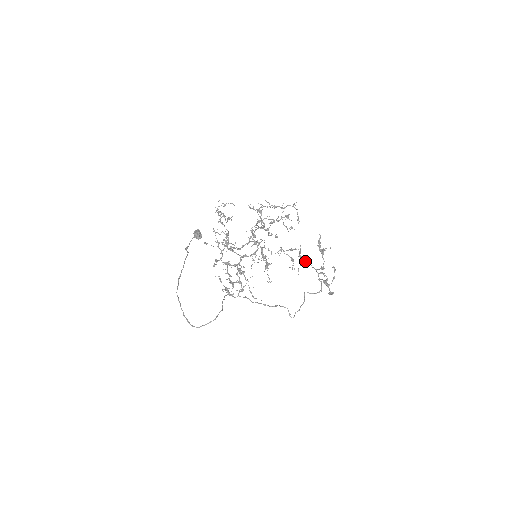
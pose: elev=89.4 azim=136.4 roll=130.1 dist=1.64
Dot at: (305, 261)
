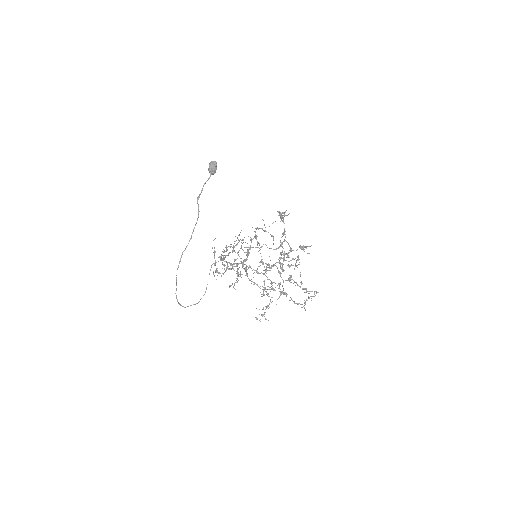
Dot at: (283, 221)
